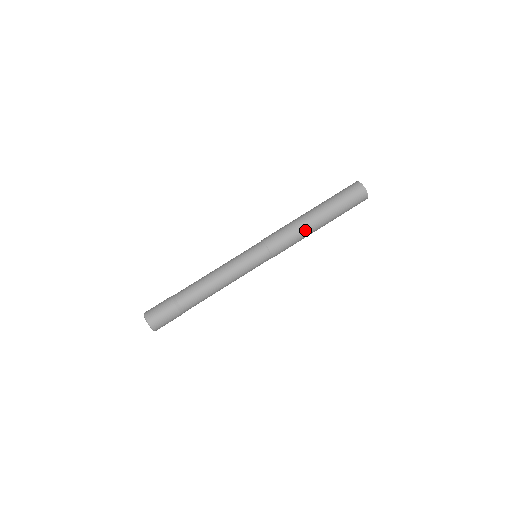
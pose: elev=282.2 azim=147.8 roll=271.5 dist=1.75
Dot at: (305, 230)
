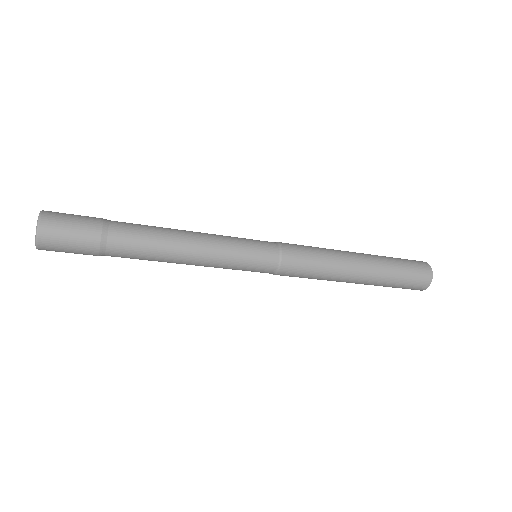
Dot at: (337, 277)
